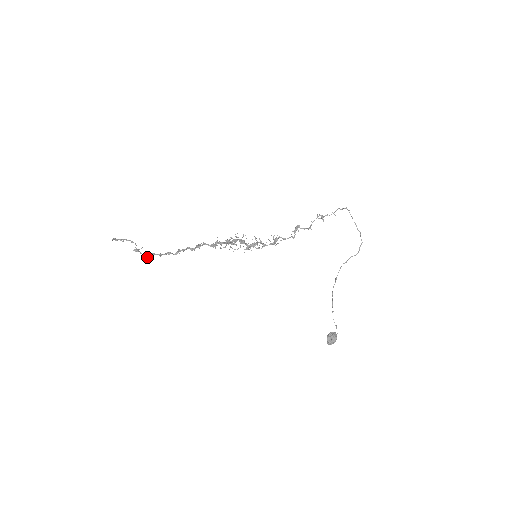
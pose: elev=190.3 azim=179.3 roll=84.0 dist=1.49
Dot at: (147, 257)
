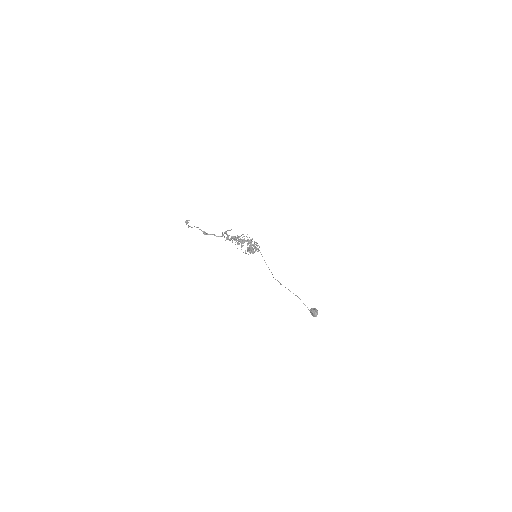
Dot at: (223, 235)
